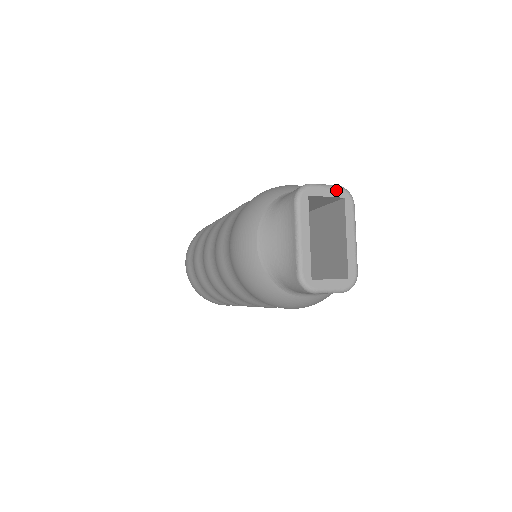
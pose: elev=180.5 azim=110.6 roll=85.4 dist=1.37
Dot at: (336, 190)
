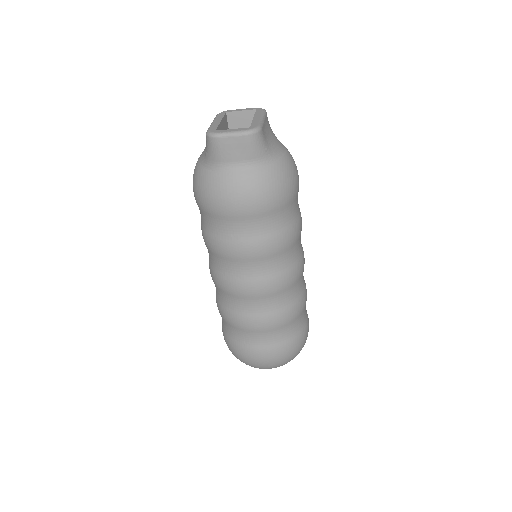
Dot at: (250, 108)
